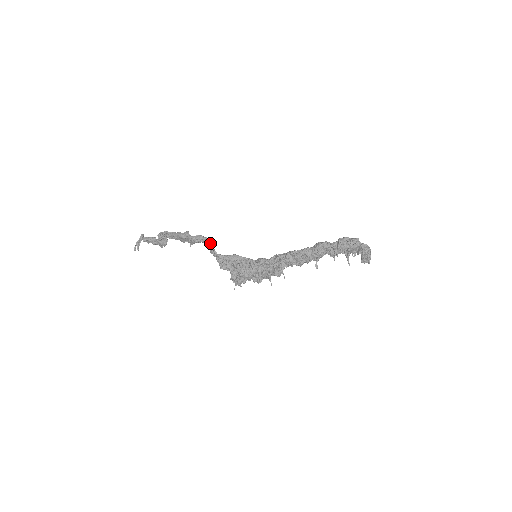
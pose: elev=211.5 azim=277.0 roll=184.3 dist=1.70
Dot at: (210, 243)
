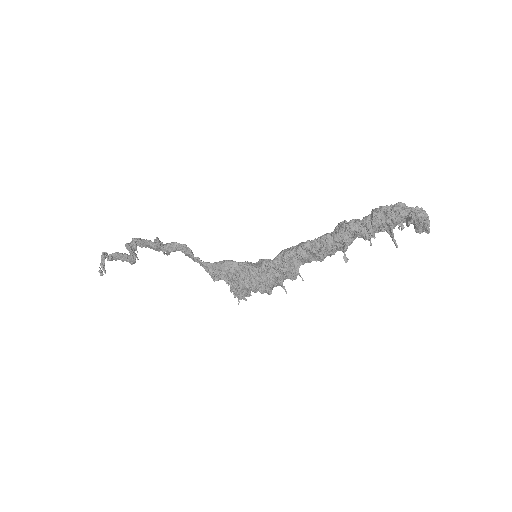
Dot at: (188, 251)
